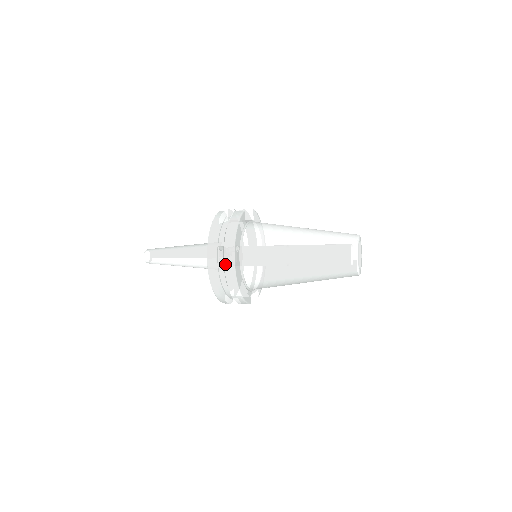
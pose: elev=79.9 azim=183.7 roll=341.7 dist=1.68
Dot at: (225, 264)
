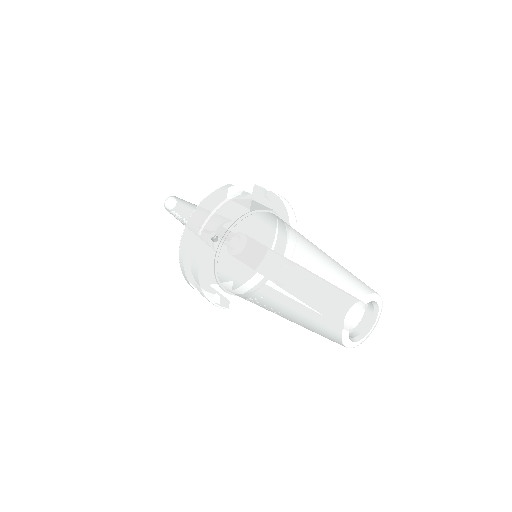
Dot at: (193, 252)
